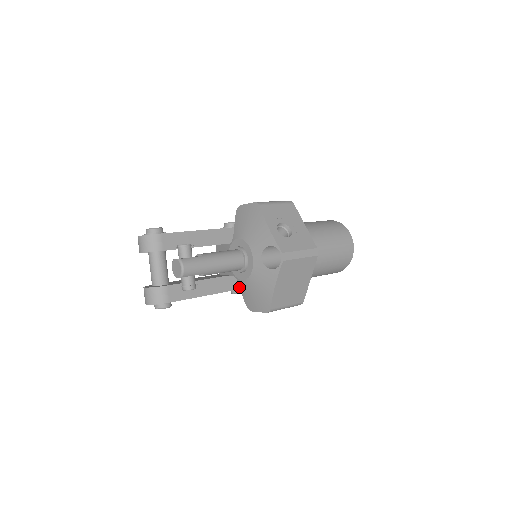
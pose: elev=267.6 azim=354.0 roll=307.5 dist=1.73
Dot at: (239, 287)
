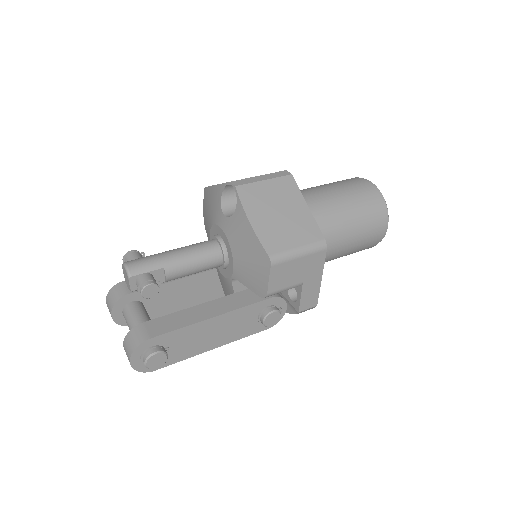
Dot at: (257, 300)
